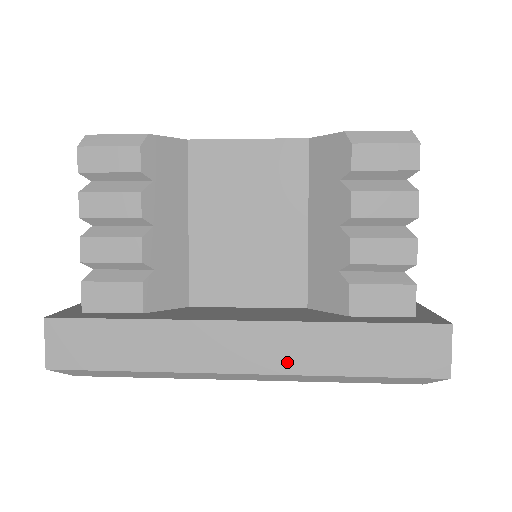
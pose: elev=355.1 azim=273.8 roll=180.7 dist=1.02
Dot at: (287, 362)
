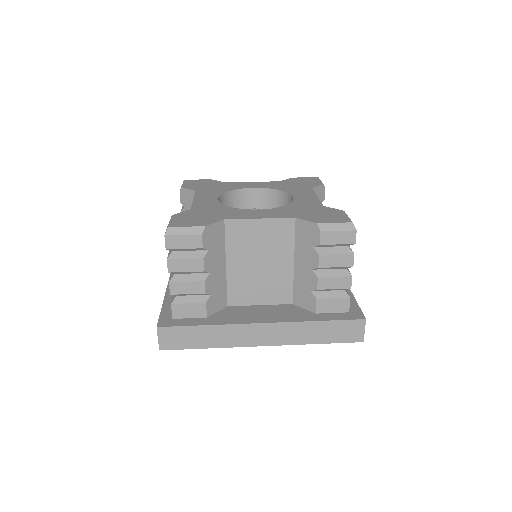
Dot at: (285, 340)
